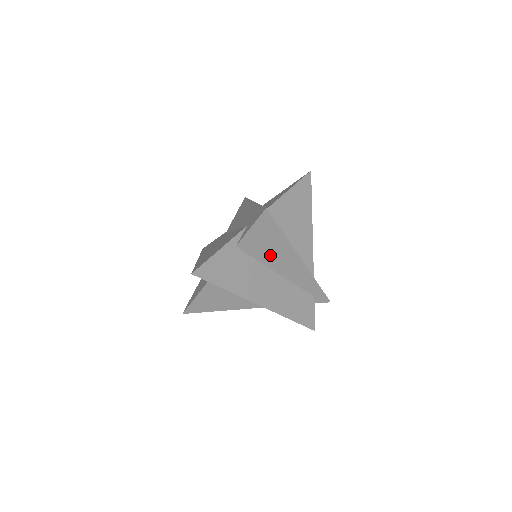
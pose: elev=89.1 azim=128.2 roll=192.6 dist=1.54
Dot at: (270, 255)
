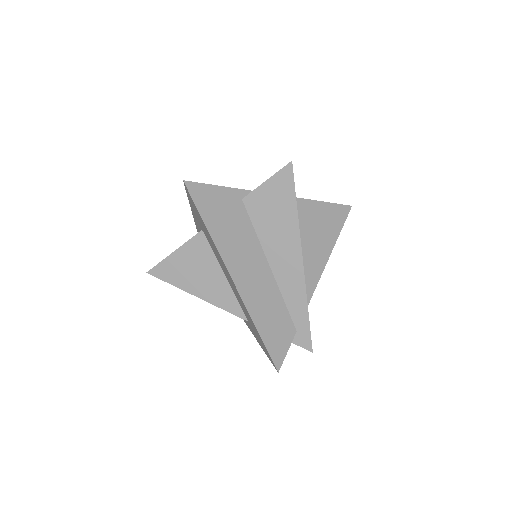
Dot at: (272, 232)
